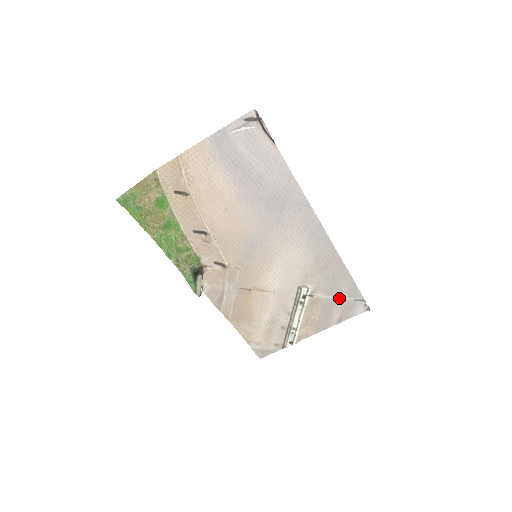
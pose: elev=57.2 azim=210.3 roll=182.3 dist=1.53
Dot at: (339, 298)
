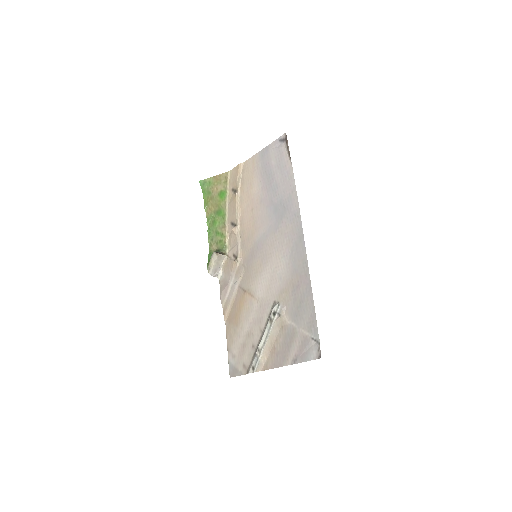
Dot at: (300, 329)
